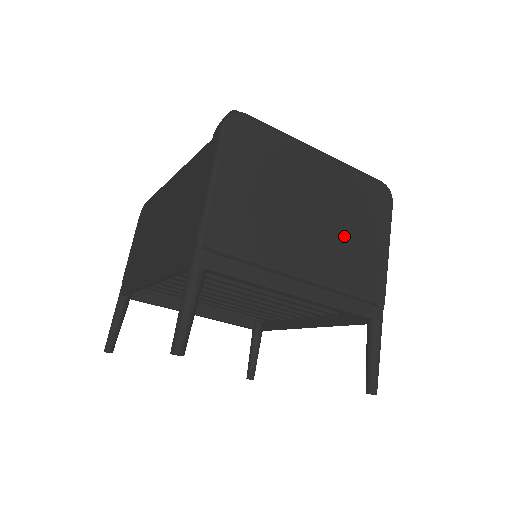
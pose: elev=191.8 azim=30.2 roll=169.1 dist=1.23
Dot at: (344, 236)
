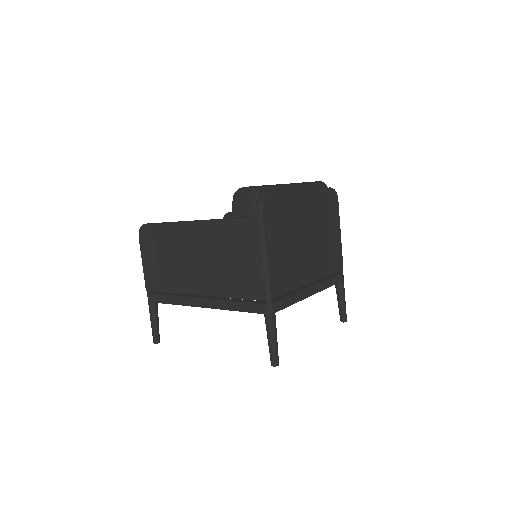
Dot at: (323, 242)
